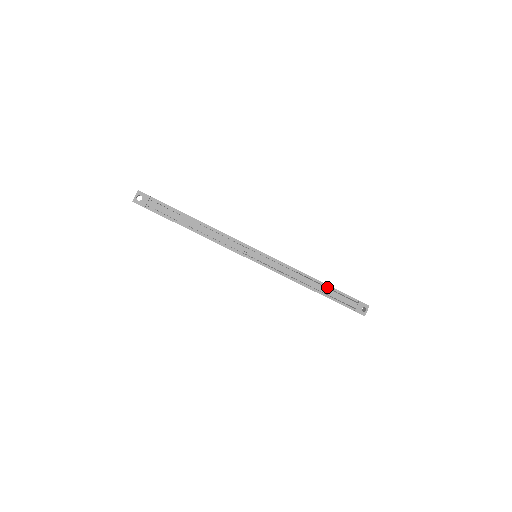
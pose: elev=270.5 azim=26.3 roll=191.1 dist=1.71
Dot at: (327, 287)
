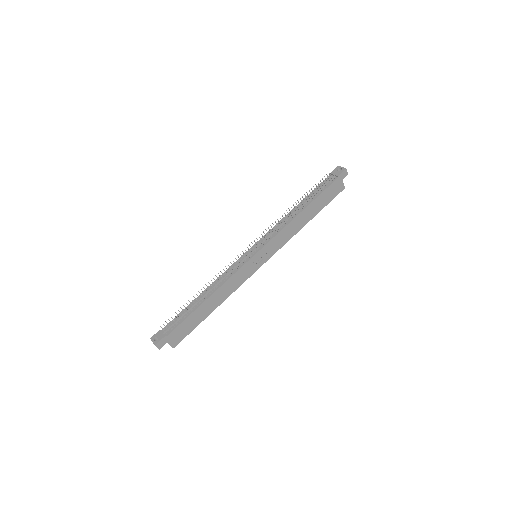
Dot at: (307, 199)
